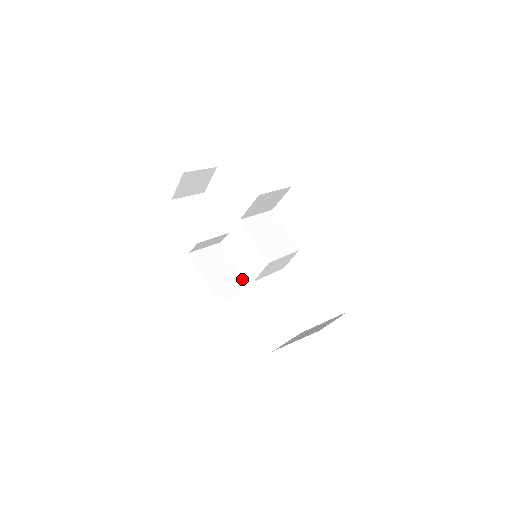
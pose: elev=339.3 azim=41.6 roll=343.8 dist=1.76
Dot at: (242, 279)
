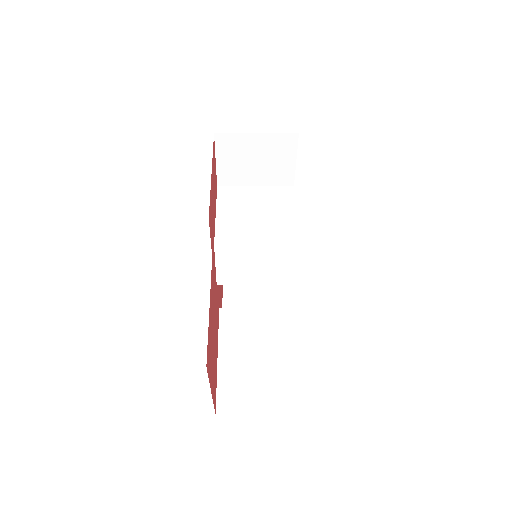
Dot at: occluded
